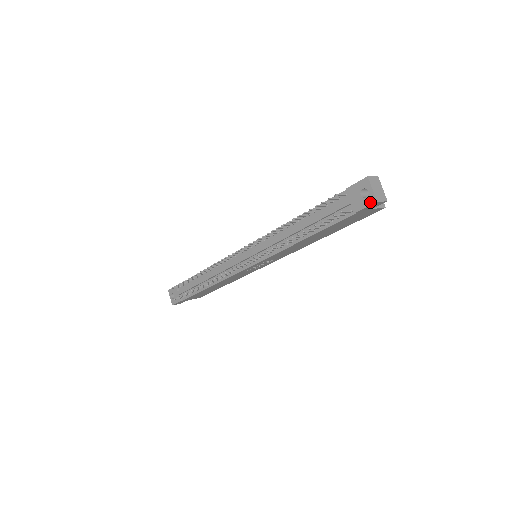
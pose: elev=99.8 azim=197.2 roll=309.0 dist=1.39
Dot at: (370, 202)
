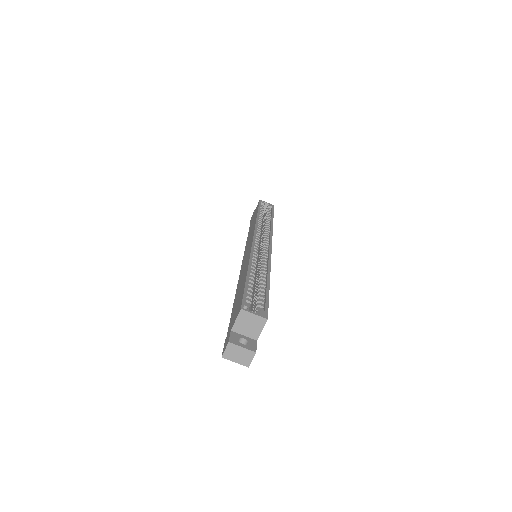
Dot at: (246, 362)
